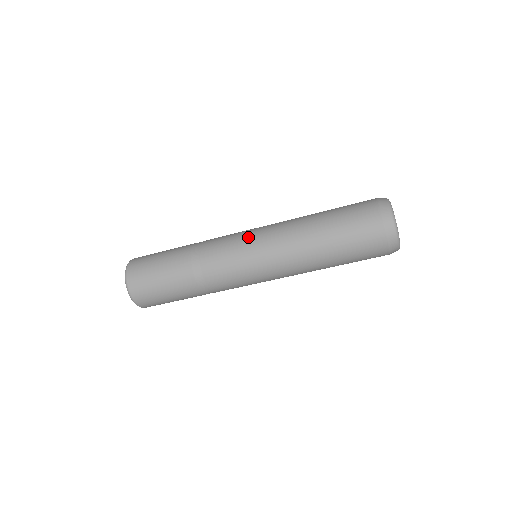
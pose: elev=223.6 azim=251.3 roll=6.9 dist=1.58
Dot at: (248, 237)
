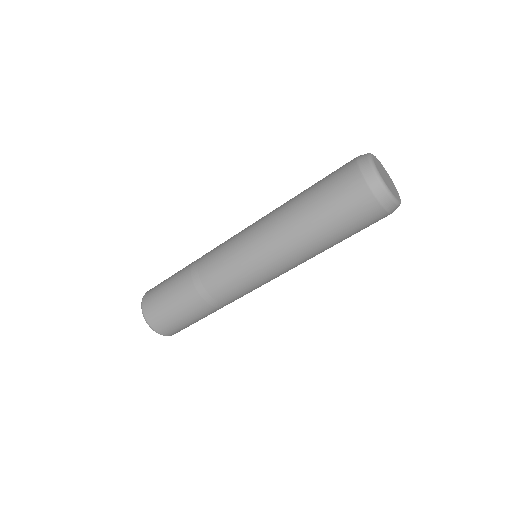
Dot at: (238, 236)
